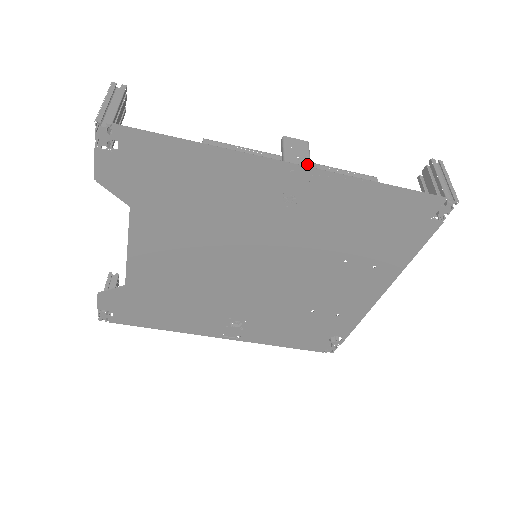
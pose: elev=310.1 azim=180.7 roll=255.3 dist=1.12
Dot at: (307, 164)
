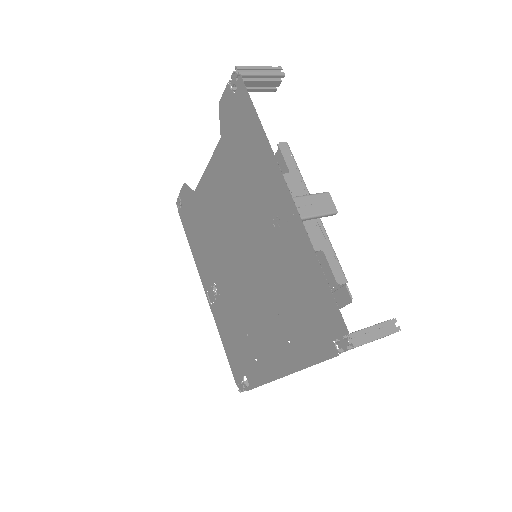
Dot at: (309, 213)
